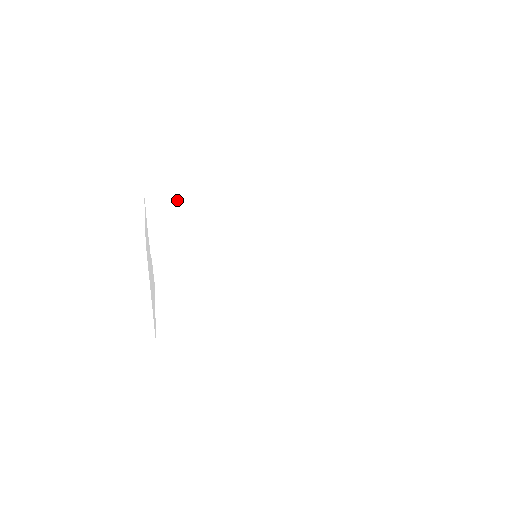
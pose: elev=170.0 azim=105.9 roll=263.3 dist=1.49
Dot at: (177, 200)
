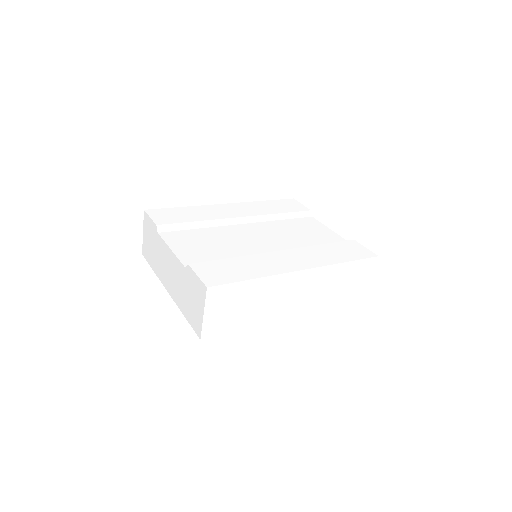
Dot at: (175, 211)
